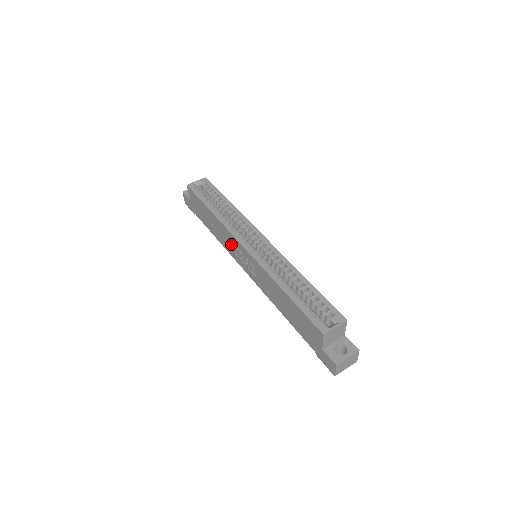
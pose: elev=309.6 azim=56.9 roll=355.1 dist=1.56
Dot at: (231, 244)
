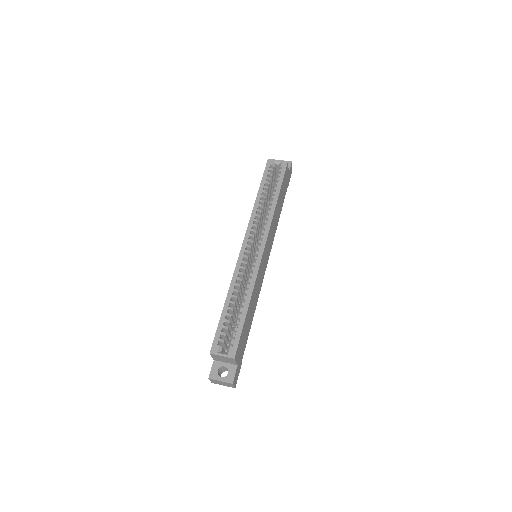
Dot at: occluded
